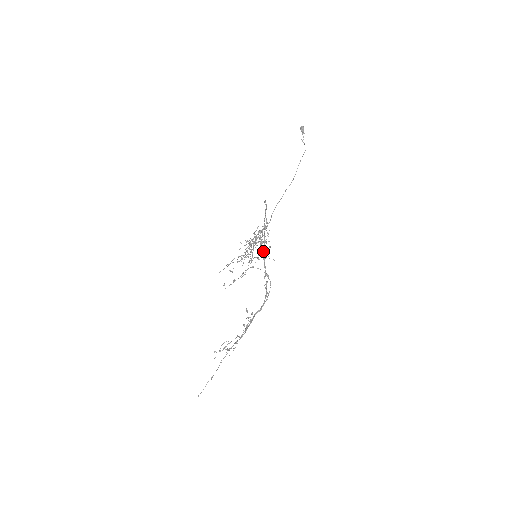
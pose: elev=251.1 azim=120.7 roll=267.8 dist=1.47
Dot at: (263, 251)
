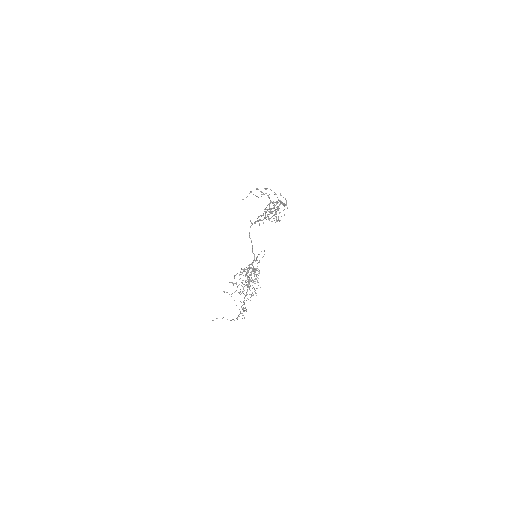
Dot at: (265, 216)
